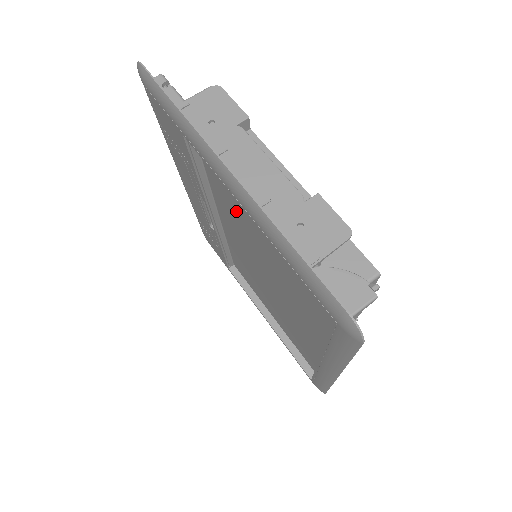
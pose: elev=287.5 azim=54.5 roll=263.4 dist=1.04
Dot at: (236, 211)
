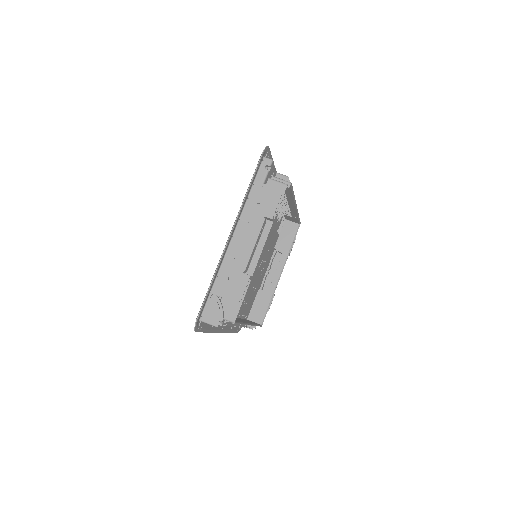
Dot at: occluded
